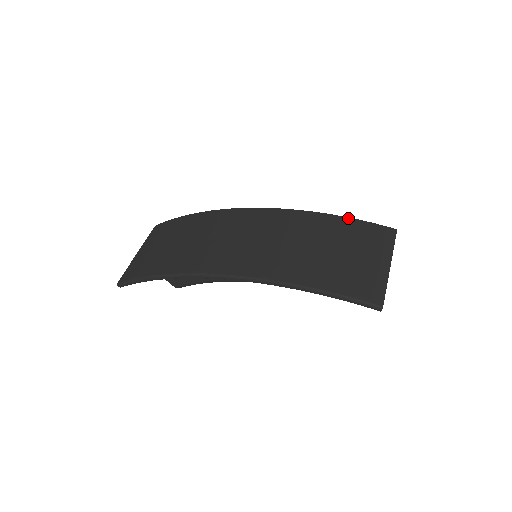
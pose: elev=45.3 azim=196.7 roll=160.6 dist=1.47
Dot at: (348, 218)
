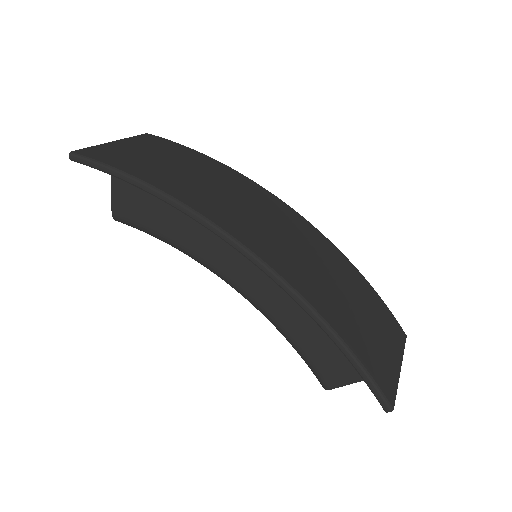
Dot at: occluded
